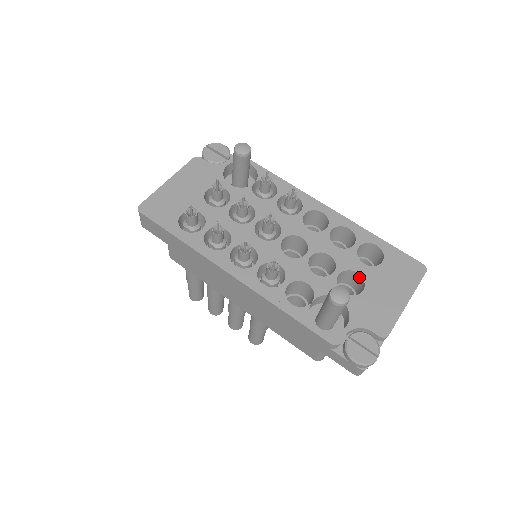
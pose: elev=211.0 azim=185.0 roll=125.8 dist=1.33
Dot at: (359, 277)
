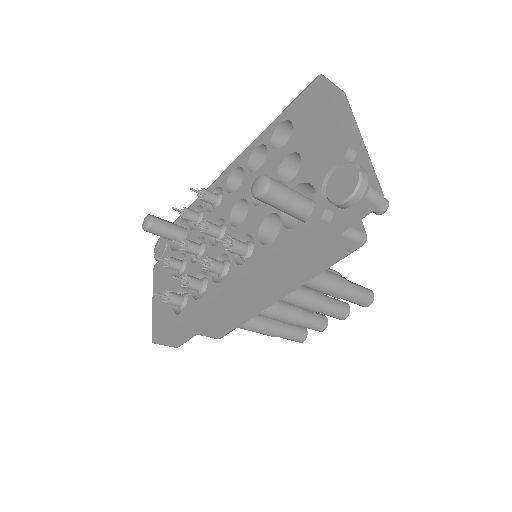
Dot at: (293, 156)
